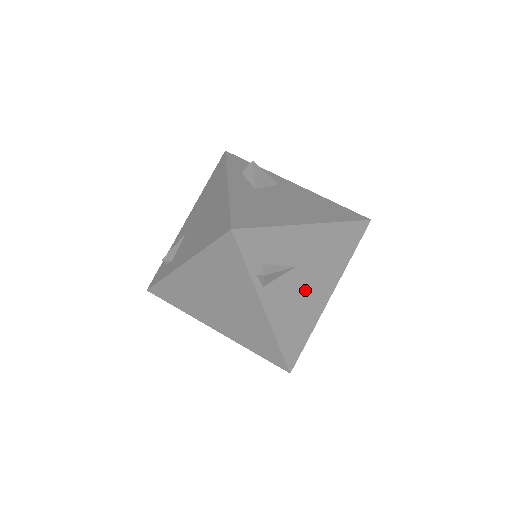
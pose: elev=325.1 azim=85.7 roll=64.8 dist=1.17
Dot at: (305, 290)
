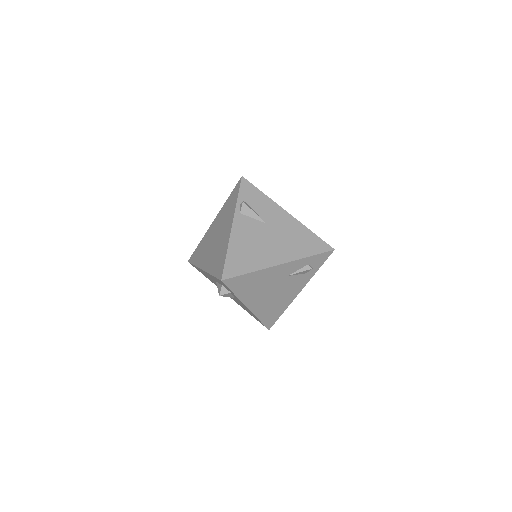
Dot at: (264, 241)
